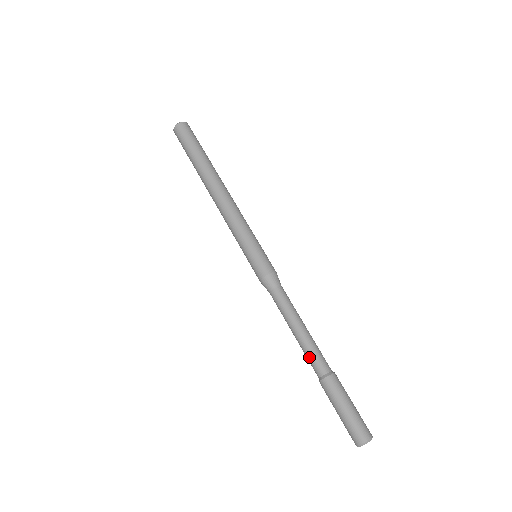
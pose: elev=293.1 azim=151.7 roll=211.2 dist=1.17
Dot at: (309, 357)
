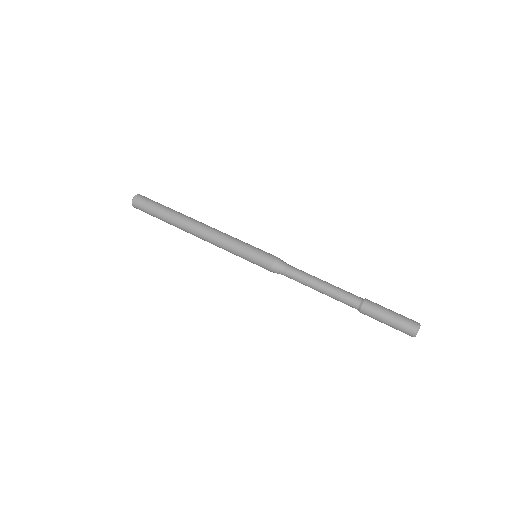
Dot at: (341, 301)
